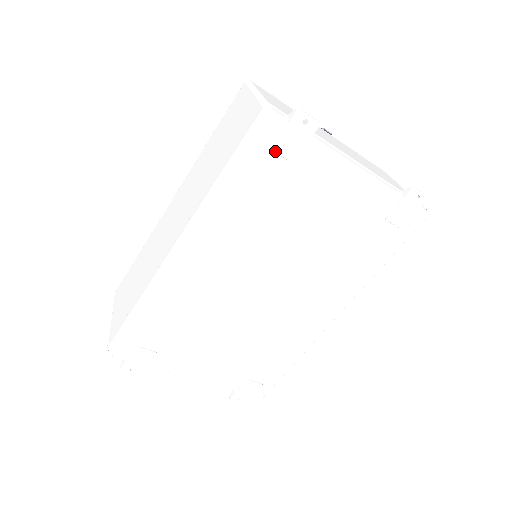
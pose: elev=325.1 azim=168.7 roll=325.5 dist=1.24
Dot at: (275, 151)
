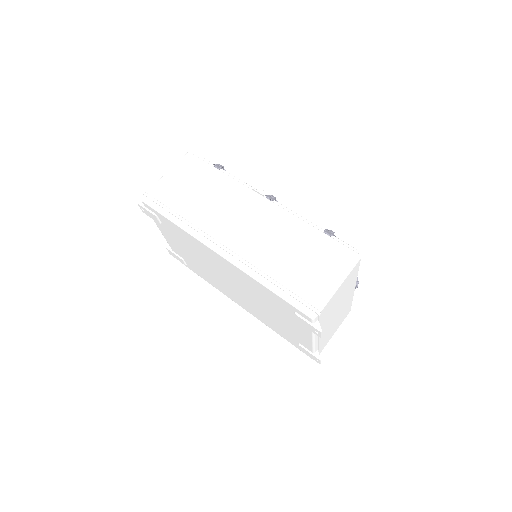
Dot at: (295, 315)
